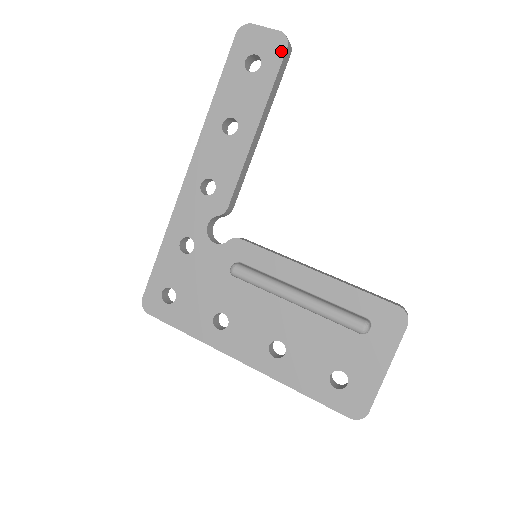
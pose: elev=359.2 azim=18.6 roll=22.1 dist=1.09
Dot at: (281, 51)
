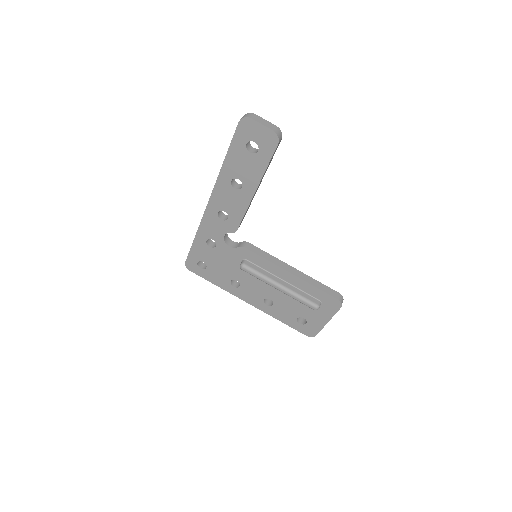
Dot at: (273, 145)
